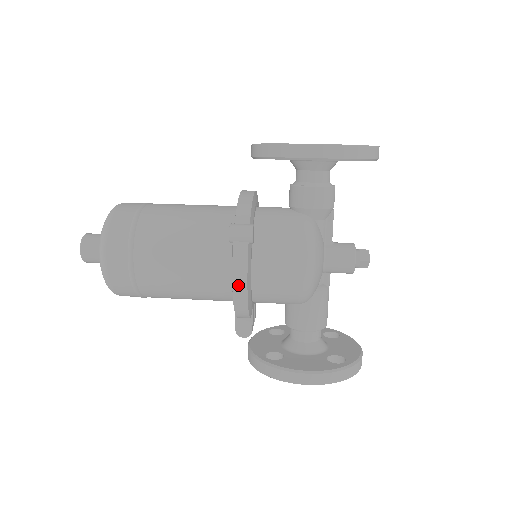
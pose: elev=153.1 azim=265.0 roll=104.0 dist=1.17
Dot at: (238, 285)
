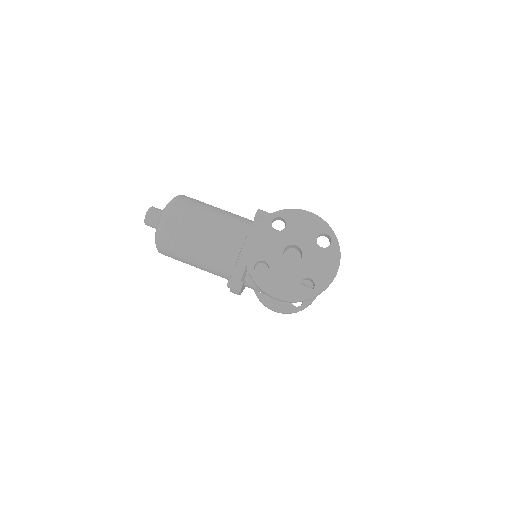
Dot at: occluded
